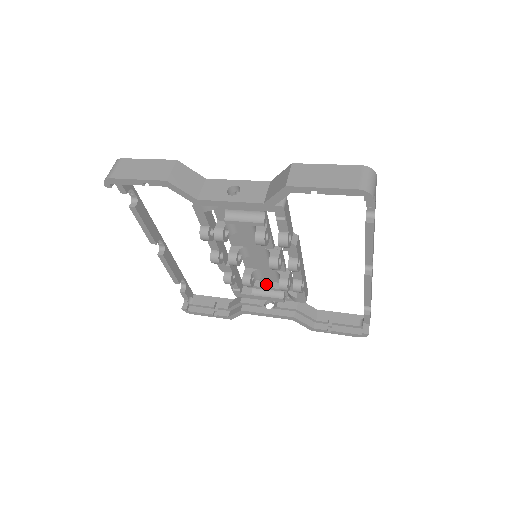
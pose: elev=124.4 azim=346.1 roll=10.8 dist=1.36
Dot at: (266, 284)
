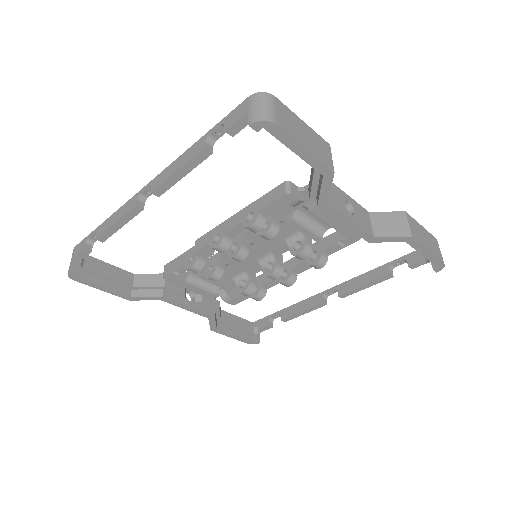
Dot at: occluded
